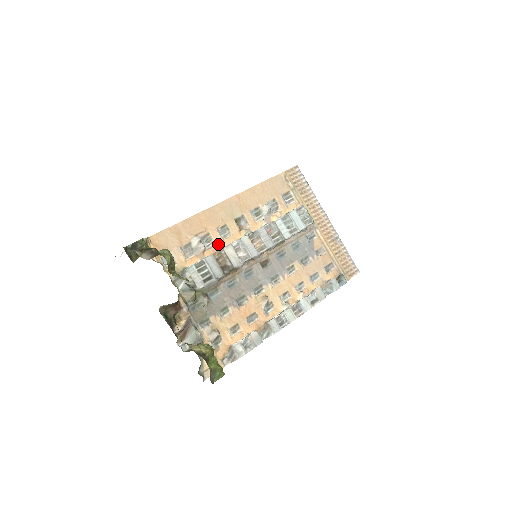
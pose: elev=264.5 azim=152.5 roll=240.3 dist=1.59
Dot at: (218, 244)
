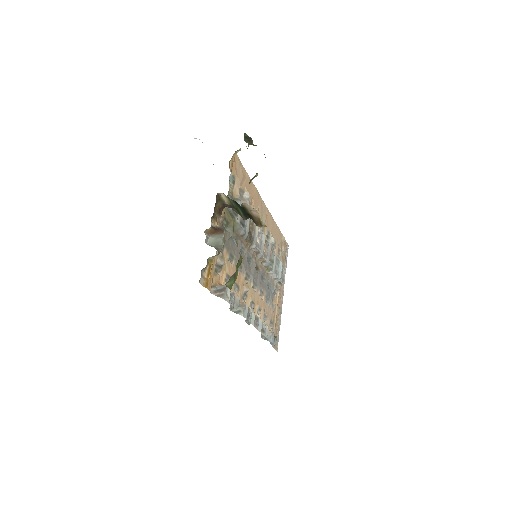
Dot at: occluded
